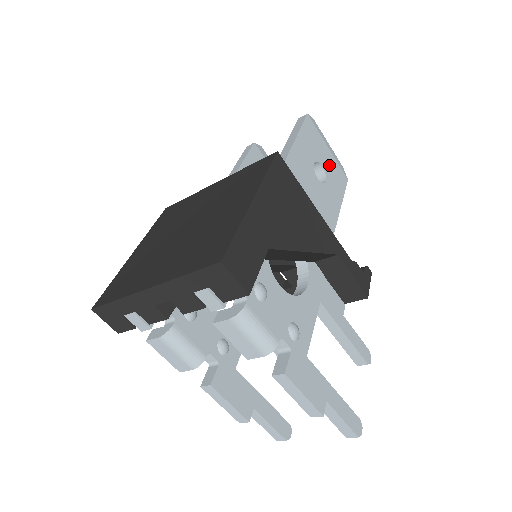
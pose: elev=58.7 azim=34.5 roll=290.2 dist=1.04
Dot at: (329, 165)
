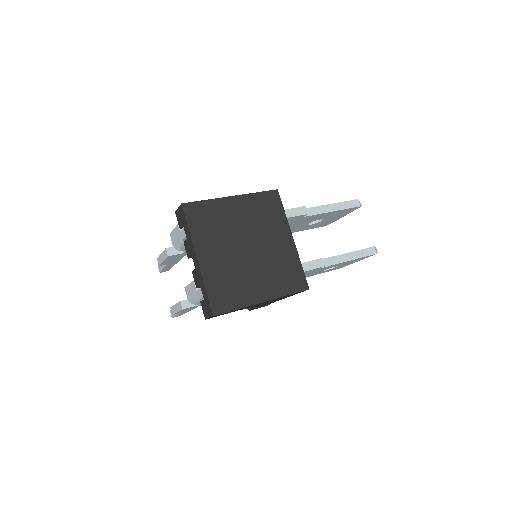
Dot at: occluded
